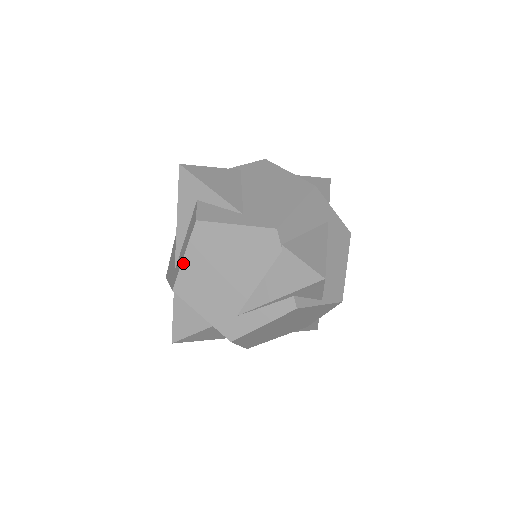
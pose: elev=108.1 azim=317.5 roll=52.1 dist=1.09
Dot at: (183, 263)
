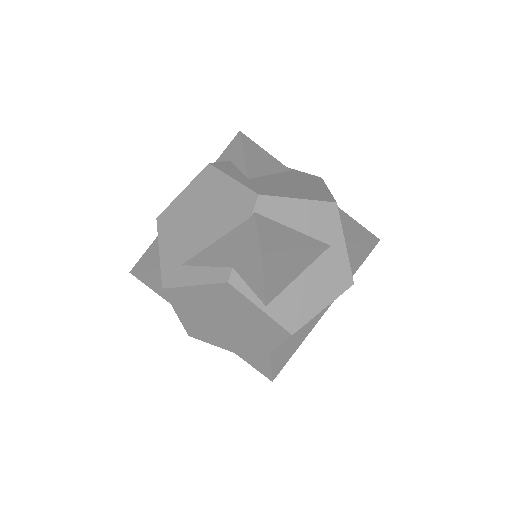
Dot at: (178, 197)
